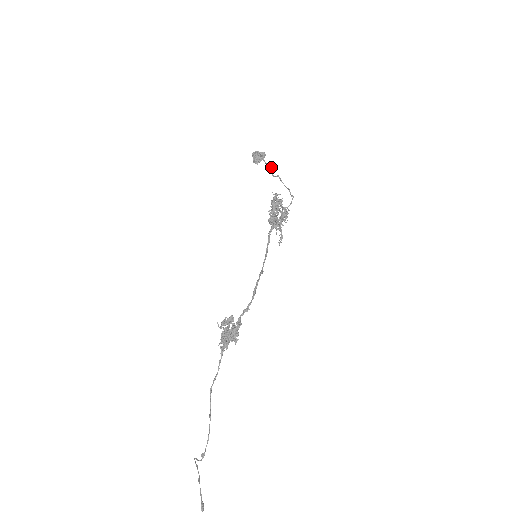
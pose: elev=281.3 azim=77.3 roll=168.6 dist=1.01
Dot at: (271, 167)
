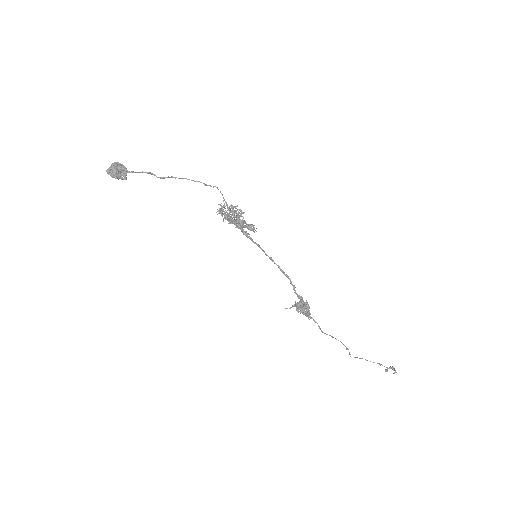
Dot at: (149, 173)
